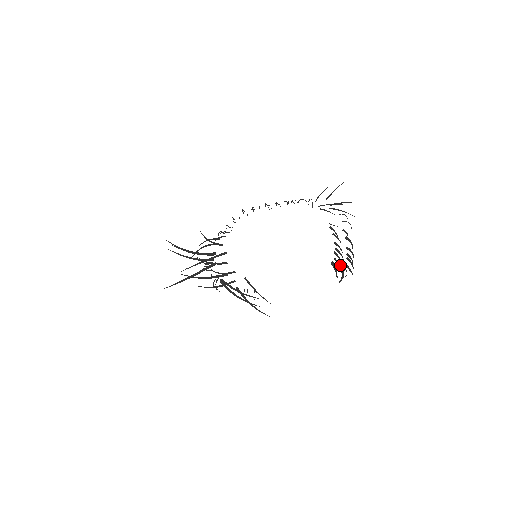
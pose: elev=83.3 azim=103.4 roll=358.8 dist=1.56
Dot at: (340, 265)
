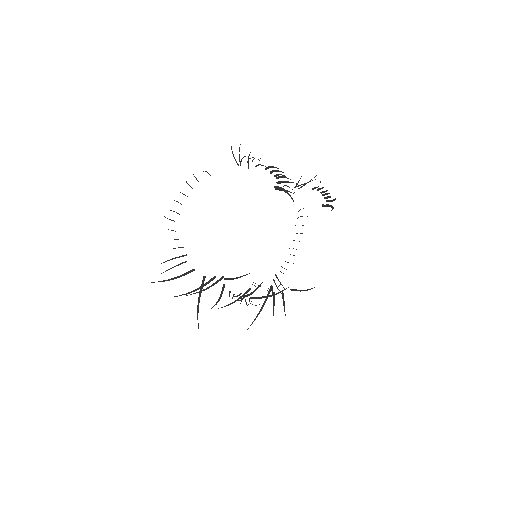
Dot at: (275, 187)
